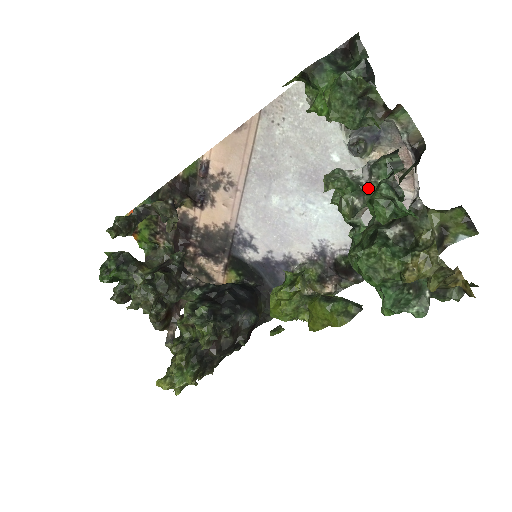
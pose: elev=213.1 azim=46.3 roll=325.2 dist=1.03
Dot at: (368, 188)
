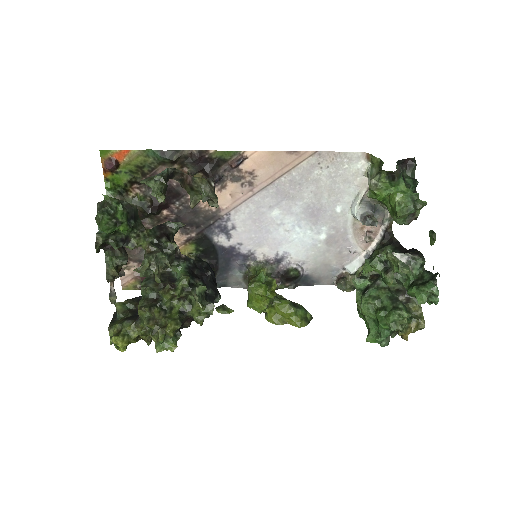
Dot at: occluded
